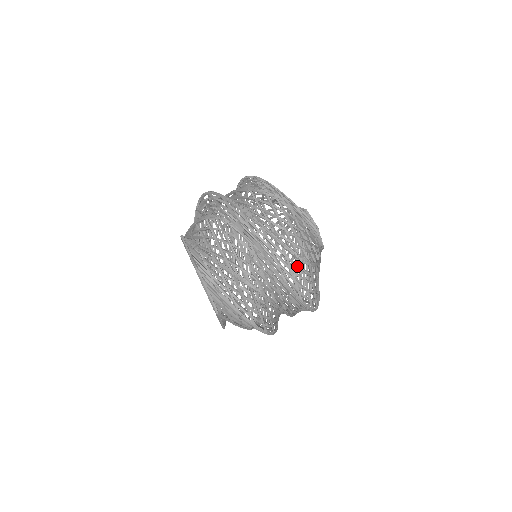
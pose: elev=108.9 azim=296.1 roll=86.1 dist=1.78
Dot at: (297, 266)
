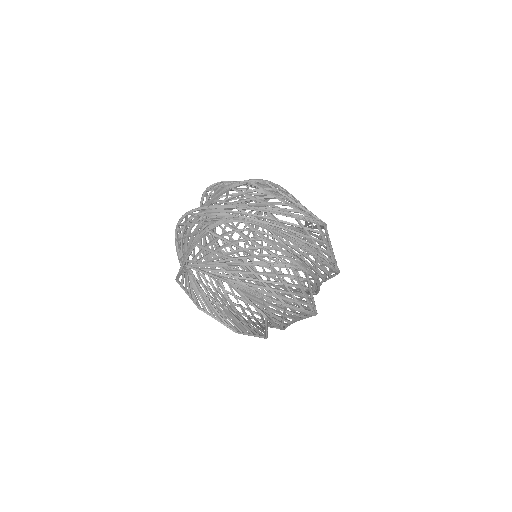
Dot at: (332, 277)
